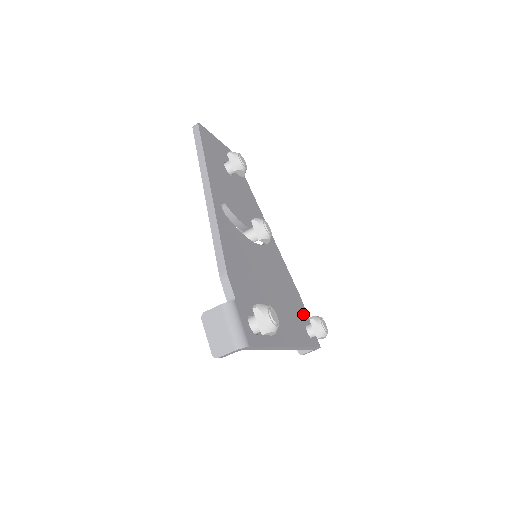
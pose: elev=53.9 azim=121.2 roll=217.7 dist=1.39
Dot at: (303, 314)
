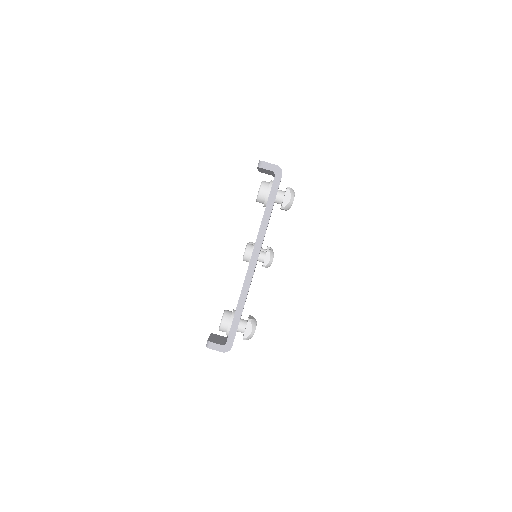
Dot at: occluded
